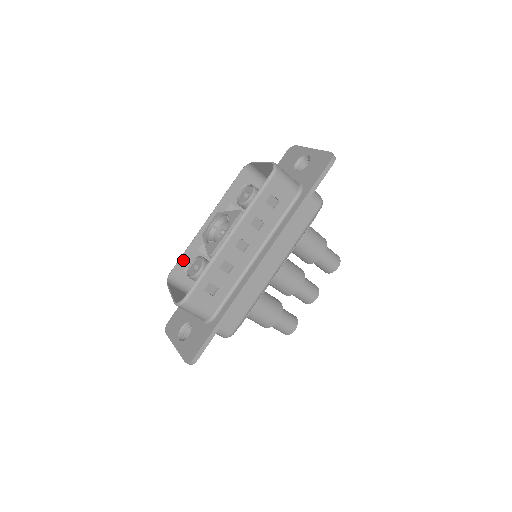
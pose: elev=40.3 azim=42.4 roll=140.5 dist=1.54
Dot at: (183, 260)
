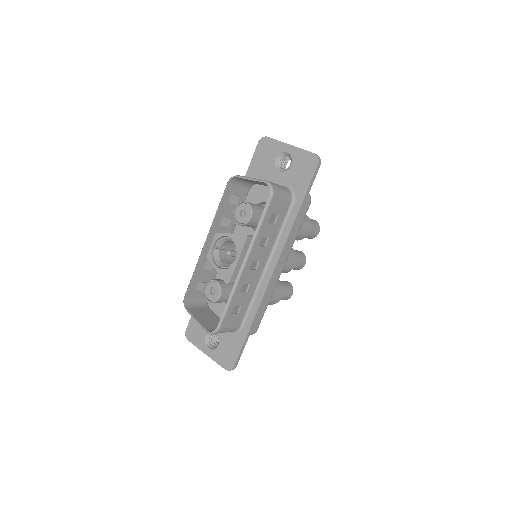
Dot at: (193, 282)
